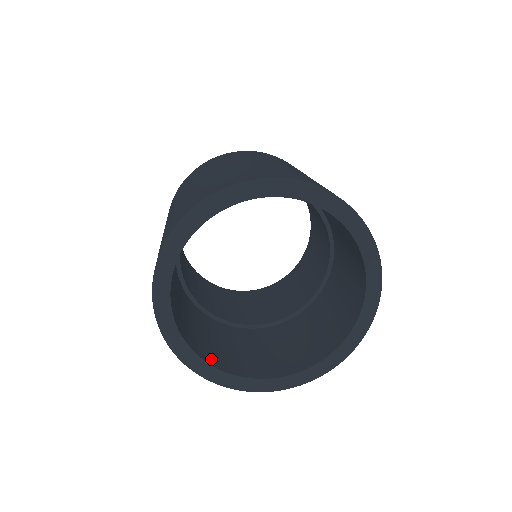
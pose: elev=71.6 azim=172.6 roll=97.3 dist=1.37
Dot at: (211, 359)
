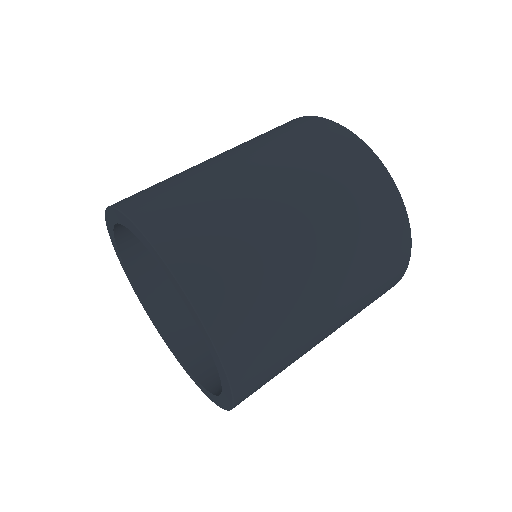
Dot at: (155, 305)
